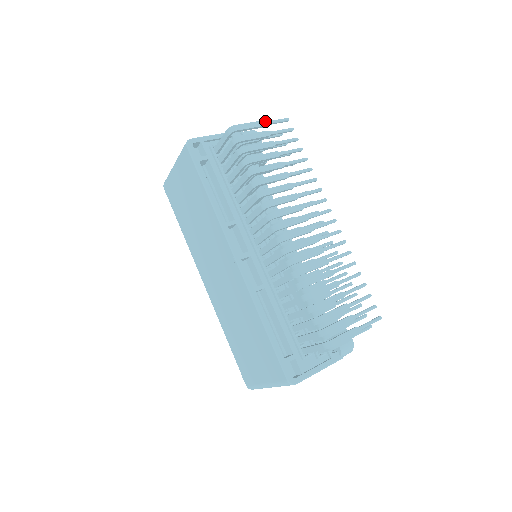
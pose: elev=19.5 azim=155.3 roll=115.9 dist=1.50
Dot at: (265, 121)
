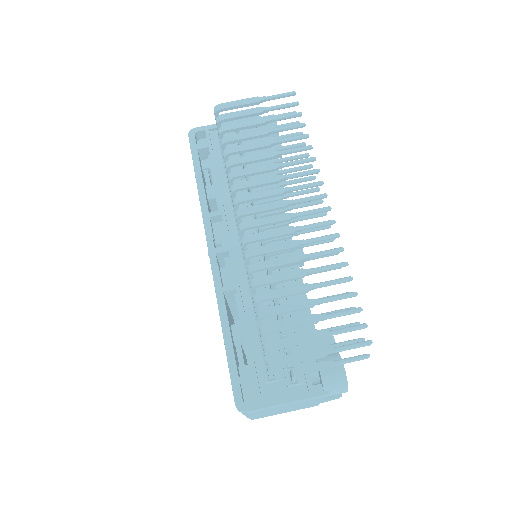
Dot at: (261, 97)
